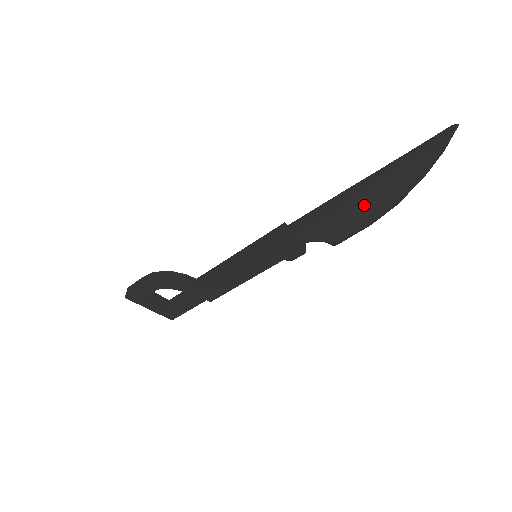
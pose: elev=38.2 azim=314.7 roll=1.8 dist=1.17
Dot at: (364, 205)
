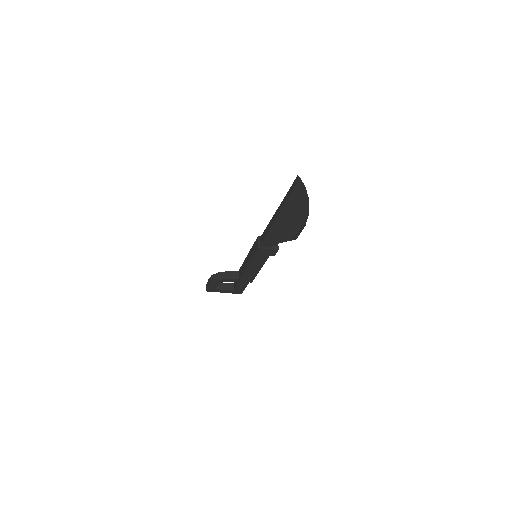
Dot at: (287, 222)
